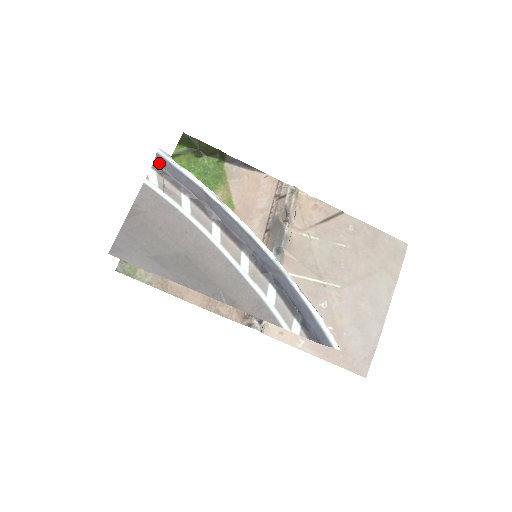
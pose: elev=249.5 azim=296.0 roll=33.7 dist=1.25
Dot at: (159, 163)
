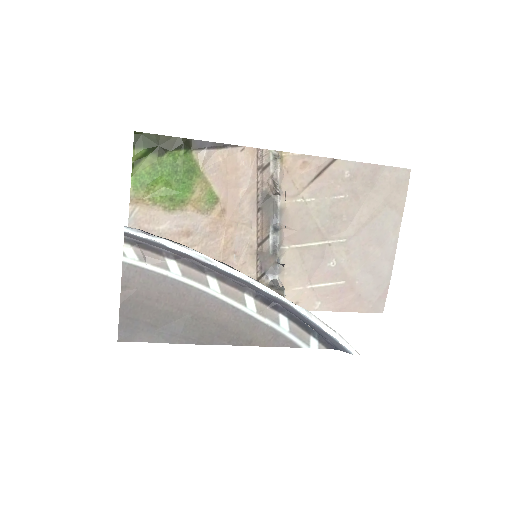
Dot at: (130, 237)
